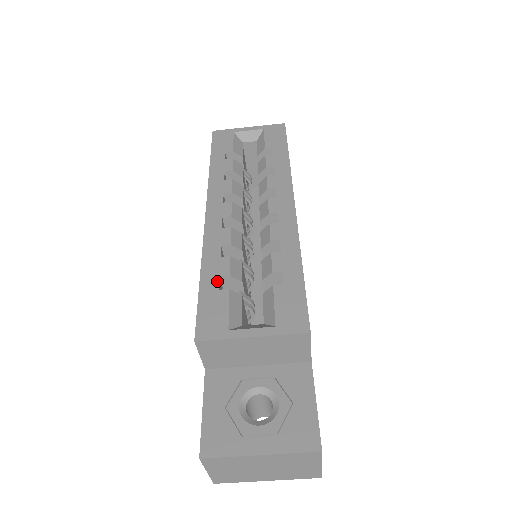
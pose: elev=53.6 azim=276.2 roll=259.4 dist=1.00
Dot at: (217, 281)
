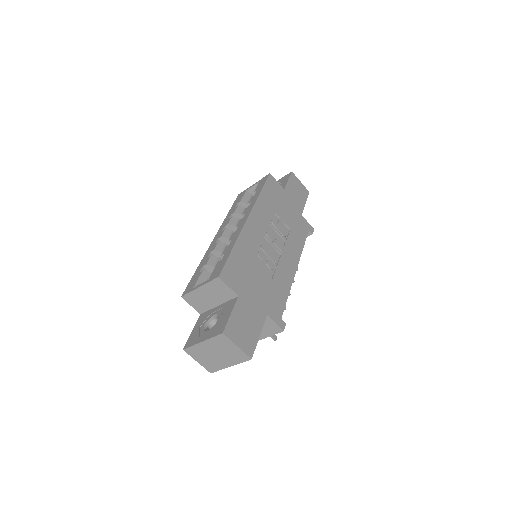
Dot at: (201, 269)
